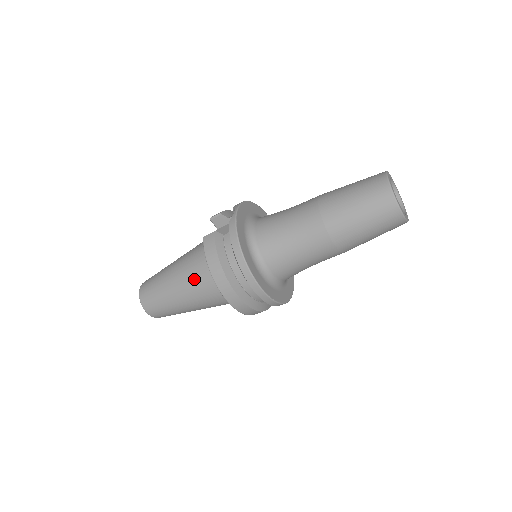
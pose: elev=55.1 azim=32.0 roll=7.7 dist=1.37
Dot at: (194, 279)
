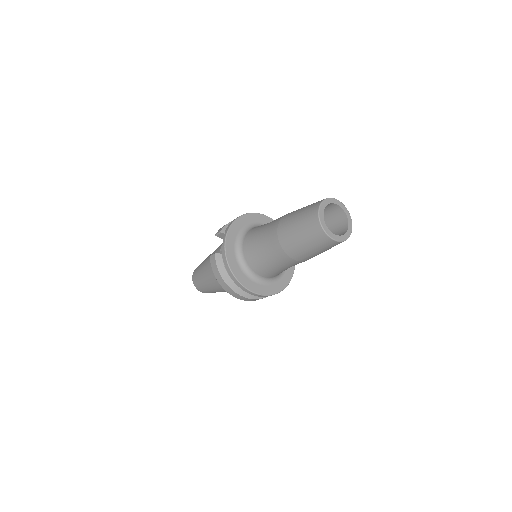
Dot at: occluded
